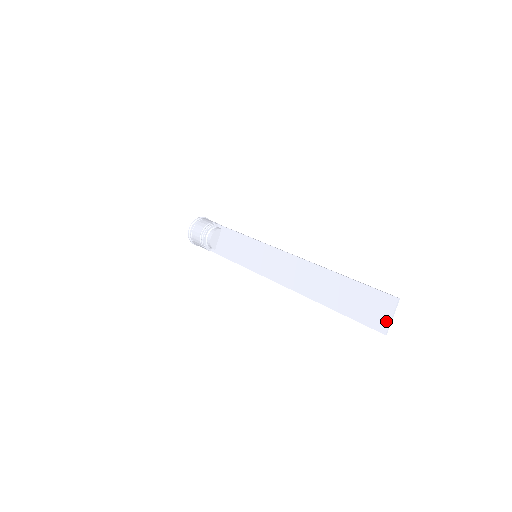
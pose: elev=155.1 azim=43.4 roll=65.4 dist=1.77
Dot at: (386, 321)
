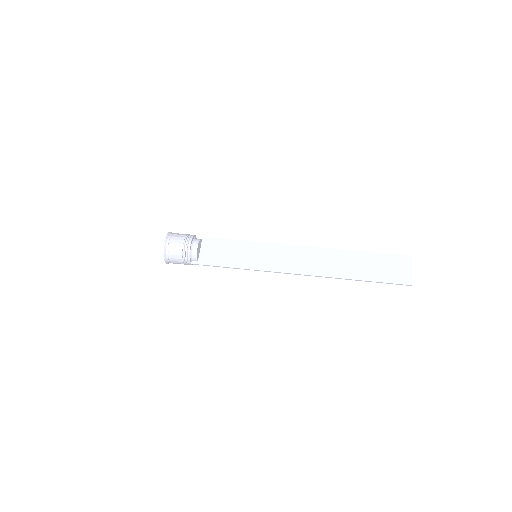
Dot at: (409, 275)
